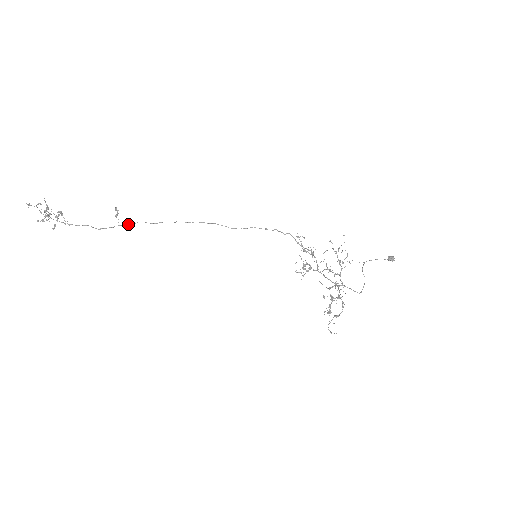
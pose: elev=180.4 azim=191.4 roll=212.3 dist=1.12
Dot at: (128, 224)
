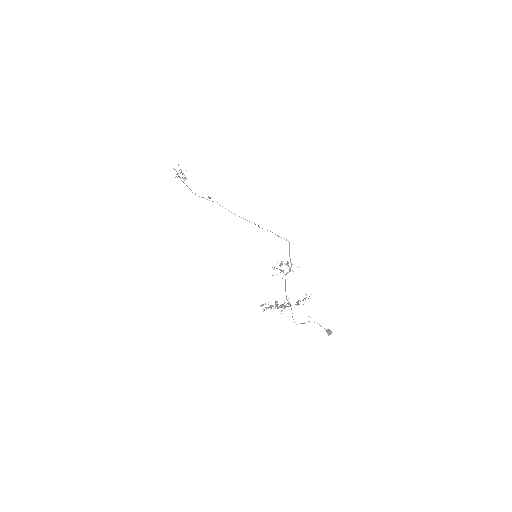
Dot at: occluded
